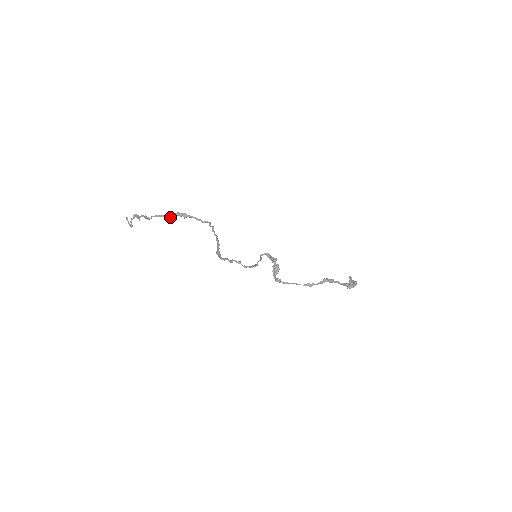
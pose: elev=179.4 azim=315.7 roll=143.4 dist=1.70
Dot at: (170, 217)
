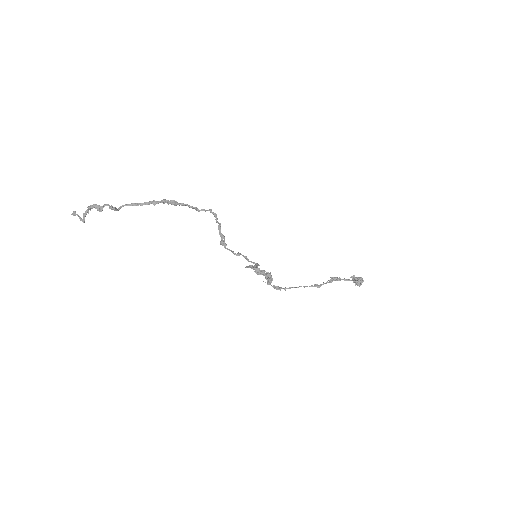
Dot at: (154, 204)
